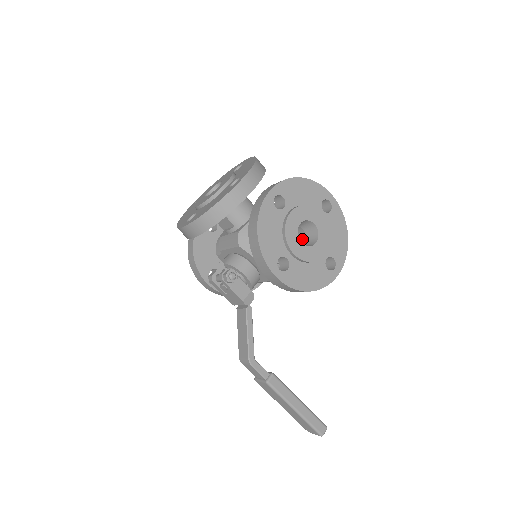
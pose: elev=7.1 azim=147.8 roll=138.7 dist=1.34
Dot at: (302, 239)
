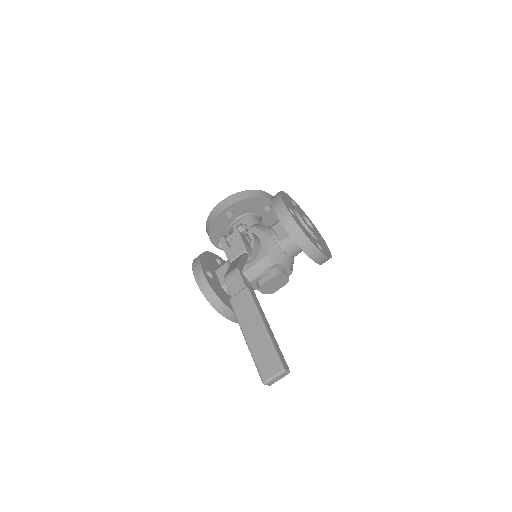
Dot at: occluded
